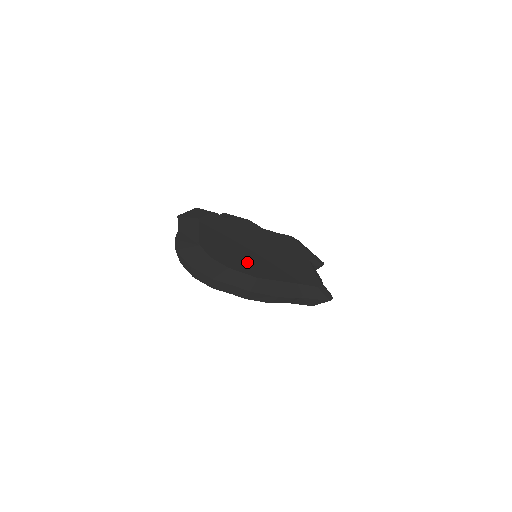
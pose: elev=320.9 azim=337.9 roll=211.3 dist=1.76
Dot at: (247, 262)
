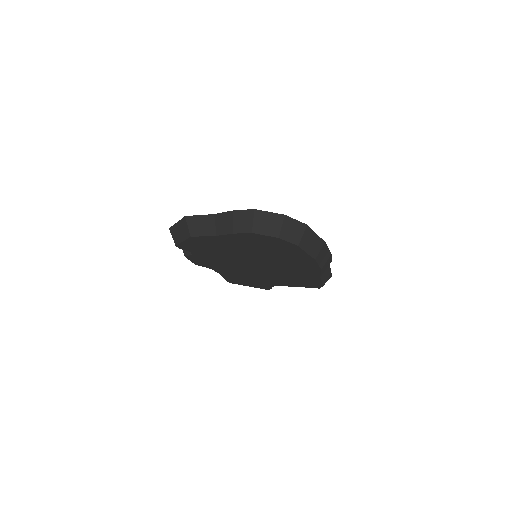
Dot at: occluded
